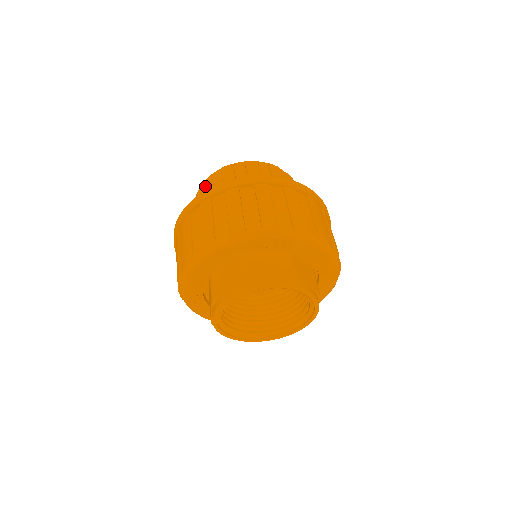
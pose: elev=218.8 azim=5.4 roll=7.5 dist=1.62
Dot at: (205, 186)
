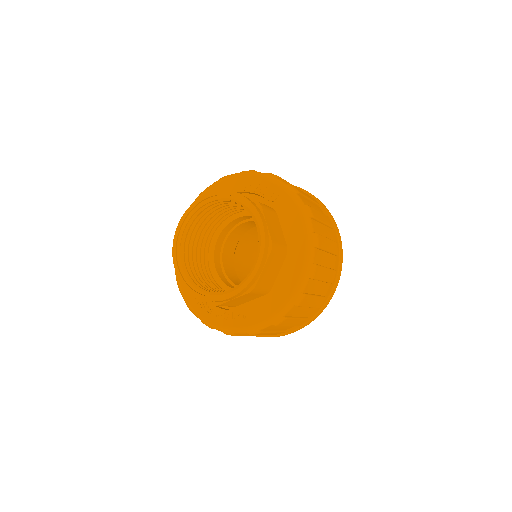
Dot at: occluded
